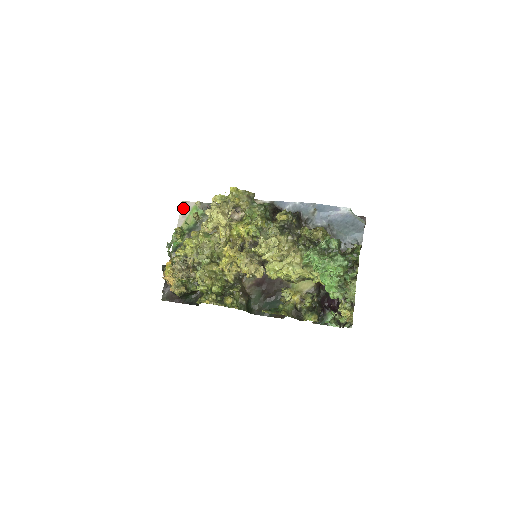
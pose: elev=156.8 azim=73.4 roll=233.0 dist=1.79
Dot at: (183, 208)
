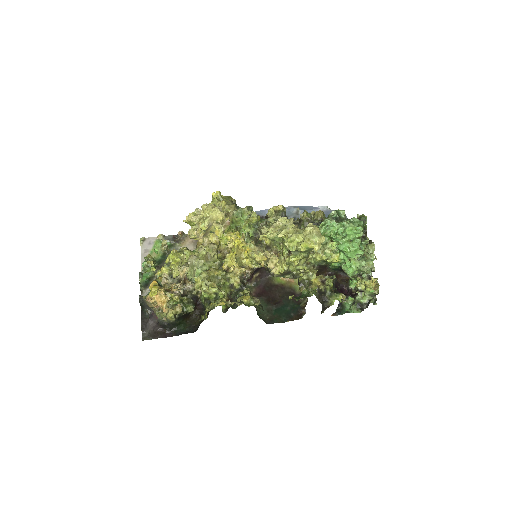
Dot at: (143, 244)
